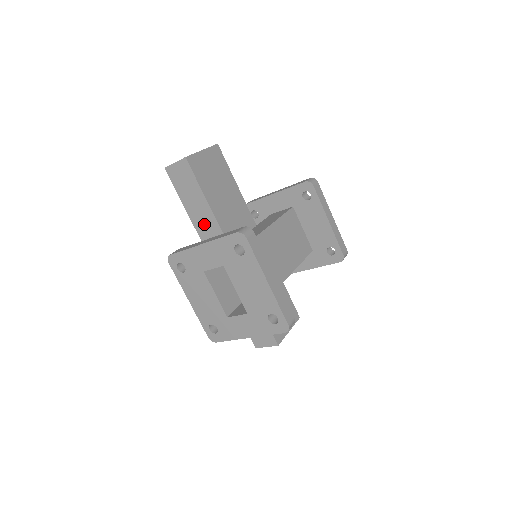
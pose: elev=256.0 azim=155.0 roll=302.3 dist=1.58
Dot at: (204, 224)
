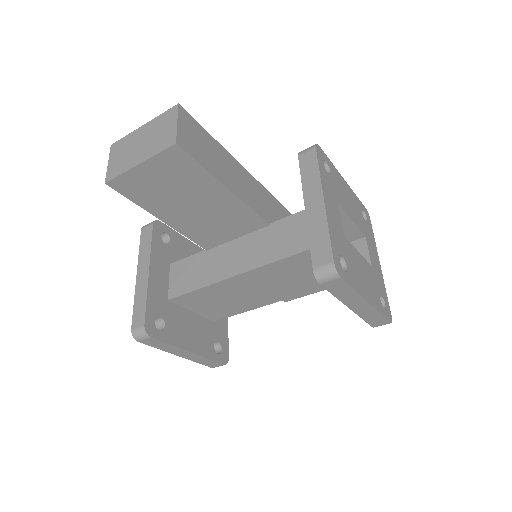
Dot at: occluded
